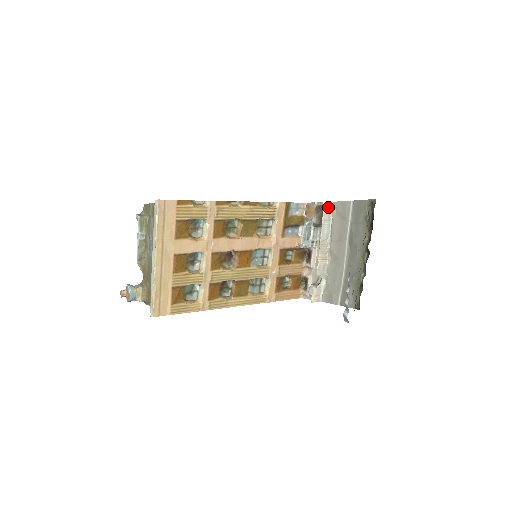
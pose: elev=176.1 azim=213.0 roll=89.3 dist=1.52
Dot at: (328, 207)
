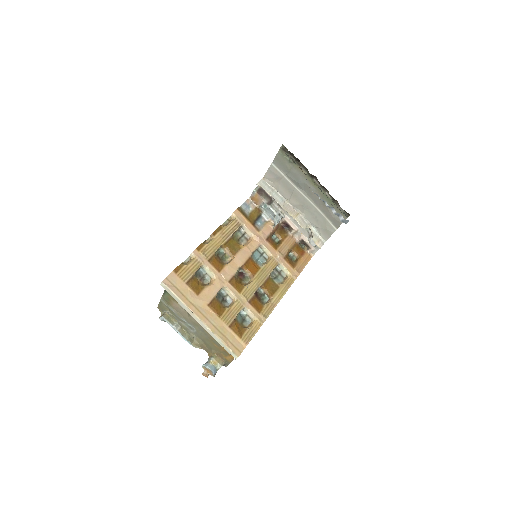
Dot at: (263, 184)
